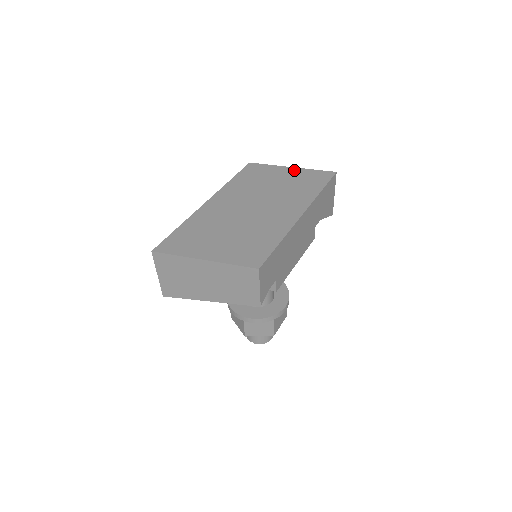
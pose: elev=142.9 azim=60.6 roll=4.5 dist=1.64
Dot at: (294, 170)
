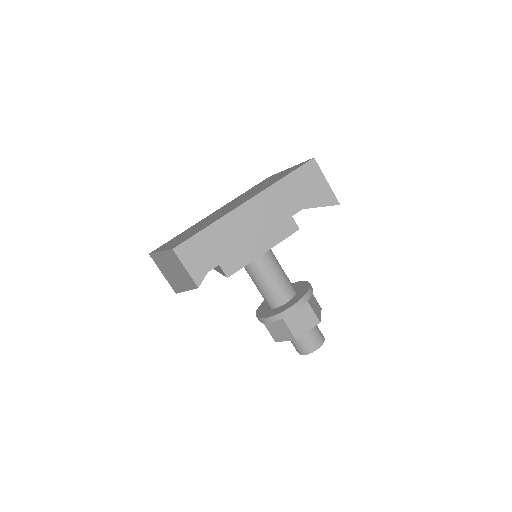
Dot at: occluded
